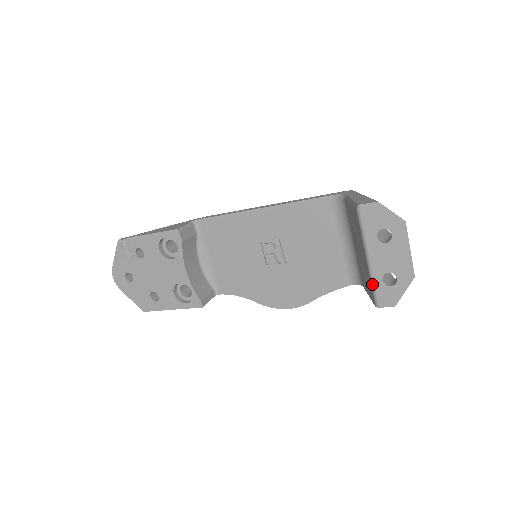
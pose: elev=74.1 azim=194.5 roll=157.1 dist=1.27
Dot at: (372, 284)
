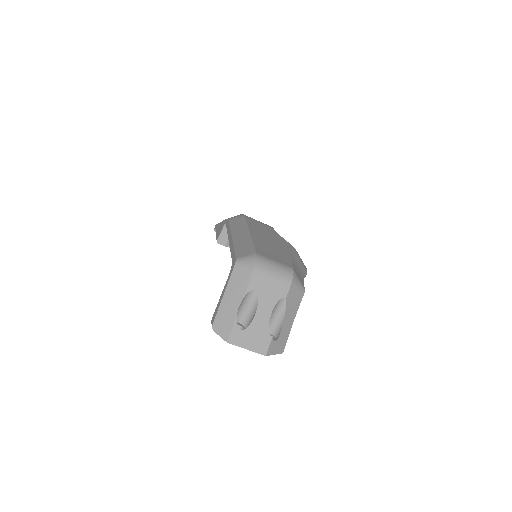
Dot at: occluded
